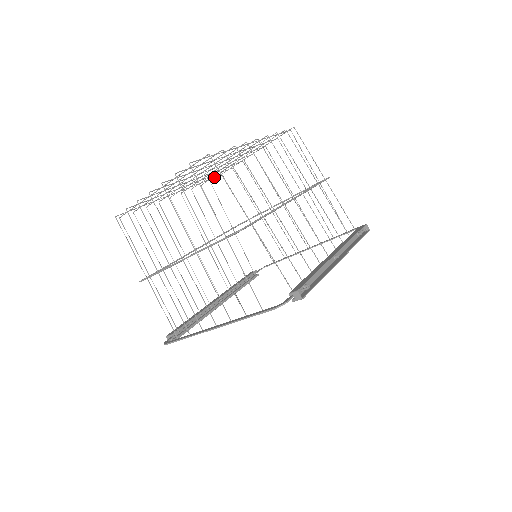
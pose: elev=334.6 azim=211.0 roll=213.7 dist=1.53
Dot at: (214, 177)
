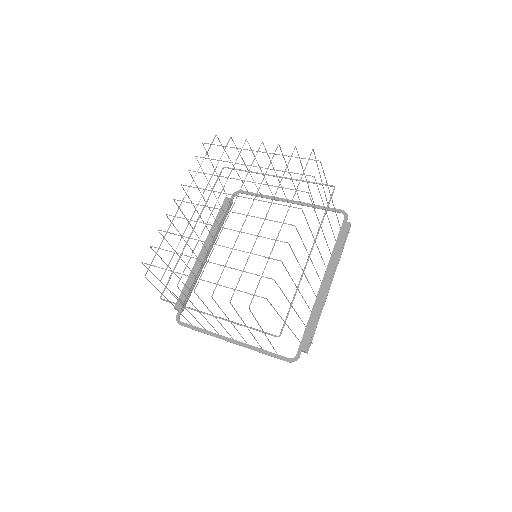
Dot at: (210, 146)
